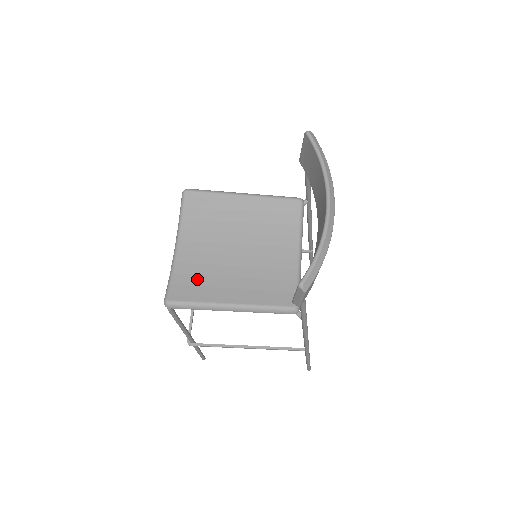
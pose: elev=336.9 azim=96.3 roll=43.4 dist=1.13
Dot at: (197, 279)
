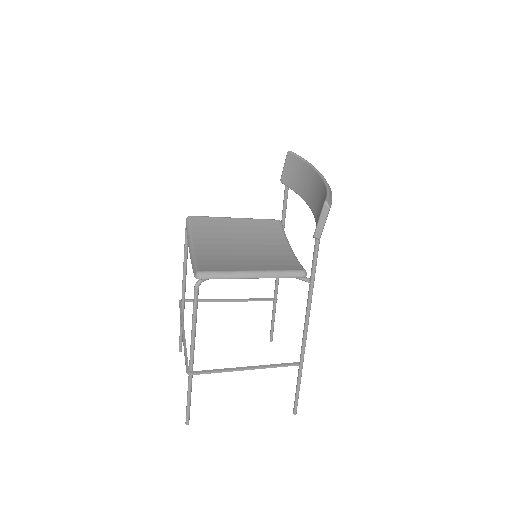
Dot at: (218, 261)
